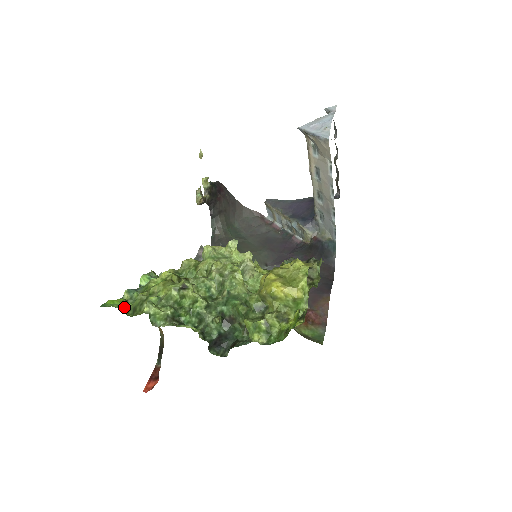
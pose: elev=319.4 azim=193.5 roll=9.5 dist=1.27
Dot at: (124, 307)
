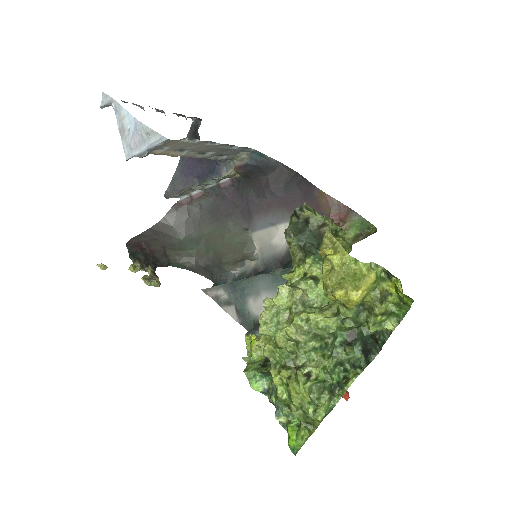
Dot at: (303, 433)
